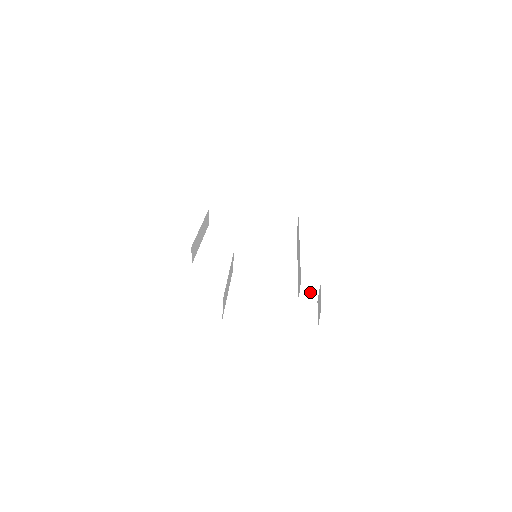
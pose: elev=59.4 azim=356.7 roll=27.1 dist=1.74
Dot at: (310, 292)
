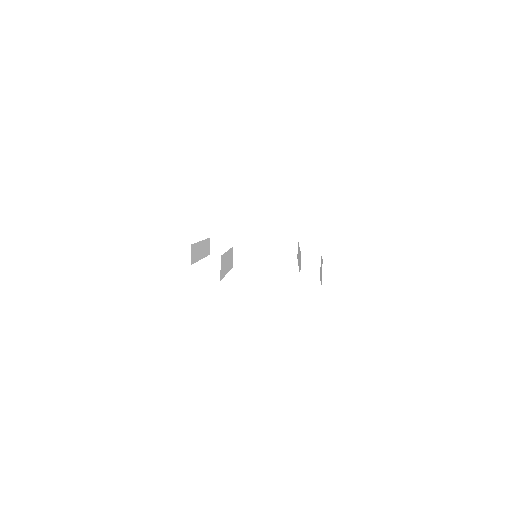
Dot at: (311, 266)
